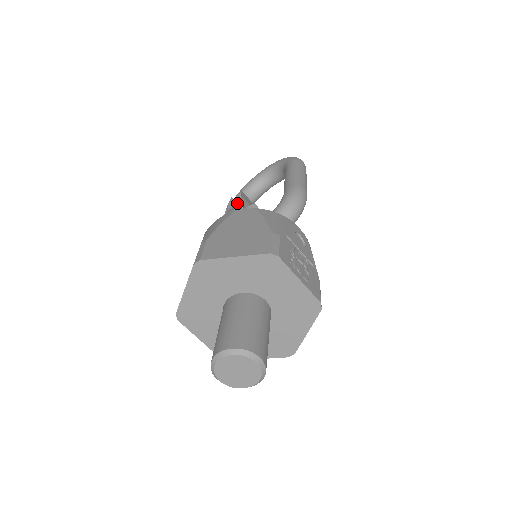
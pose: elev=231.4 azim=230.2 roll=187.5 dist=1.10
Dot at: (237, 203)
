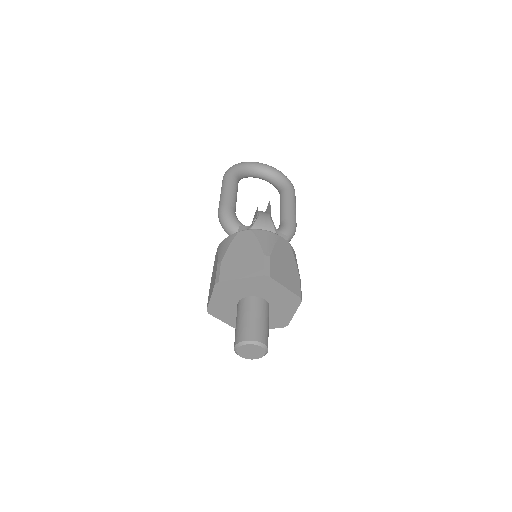
Dot at: occluded
